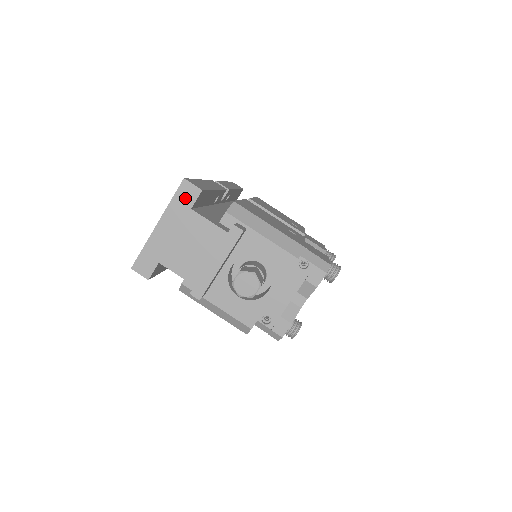
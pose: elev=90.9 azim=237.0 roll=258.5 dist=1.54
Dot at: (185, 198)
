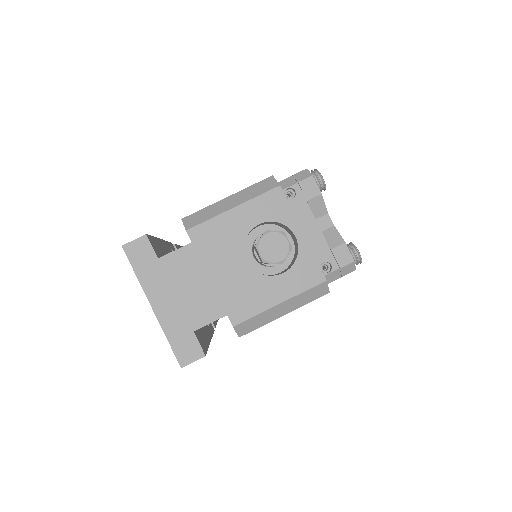
Dot at: (143, 258)
